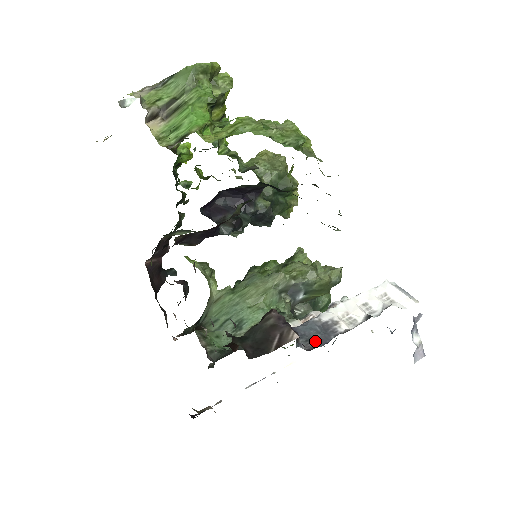
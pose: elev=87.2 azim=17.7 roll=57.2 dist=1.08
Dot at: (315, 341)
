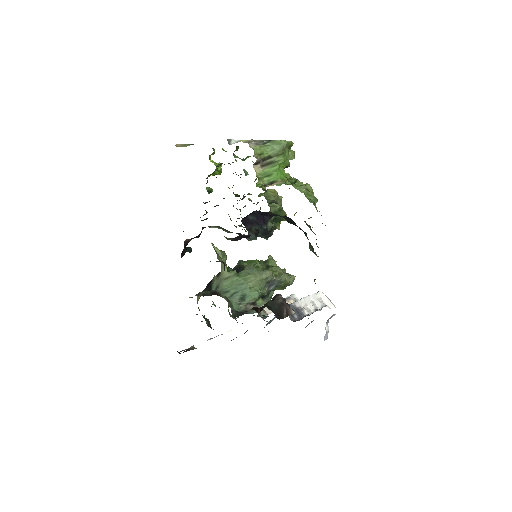
Dot at: (295, 317)
